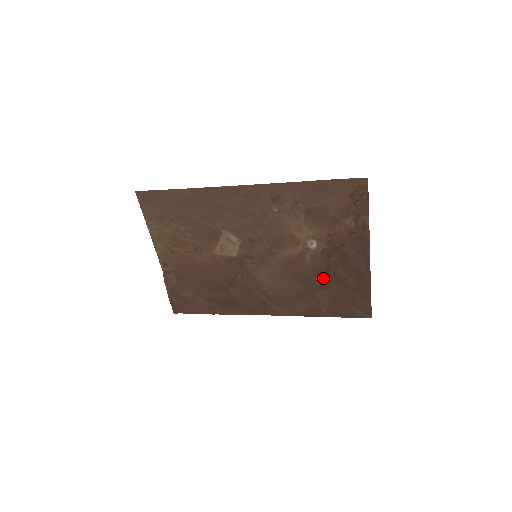
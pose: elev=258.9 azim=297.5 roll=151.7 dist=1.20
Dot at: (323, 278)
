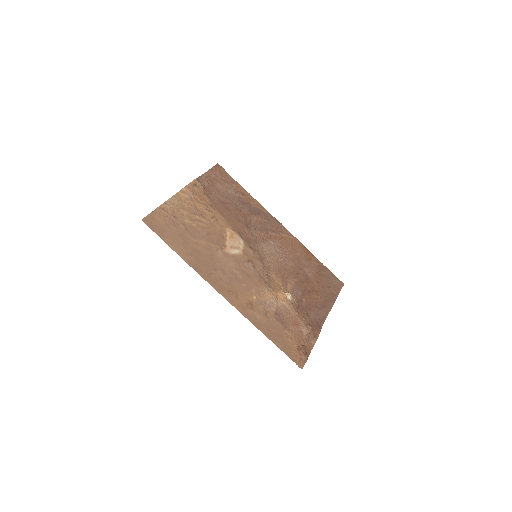
Dot at: (304, 283)
